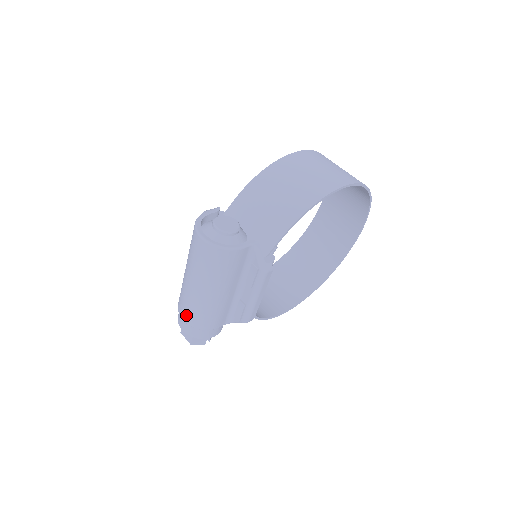
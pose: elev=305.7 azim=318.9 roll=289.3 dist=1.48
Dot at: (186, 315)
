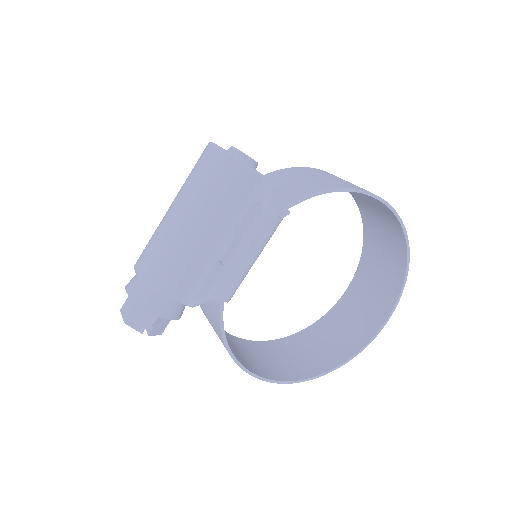
Dot at: (143, 260)
